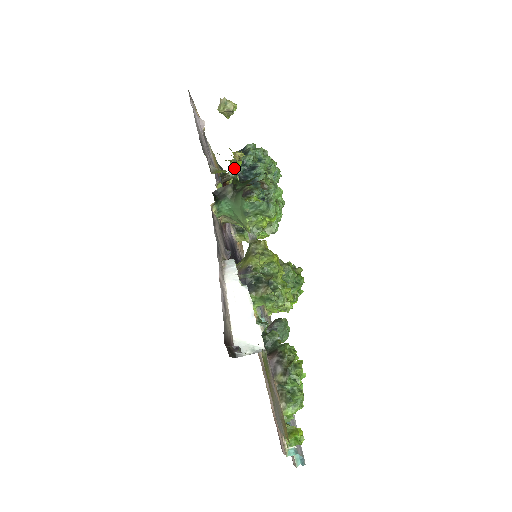
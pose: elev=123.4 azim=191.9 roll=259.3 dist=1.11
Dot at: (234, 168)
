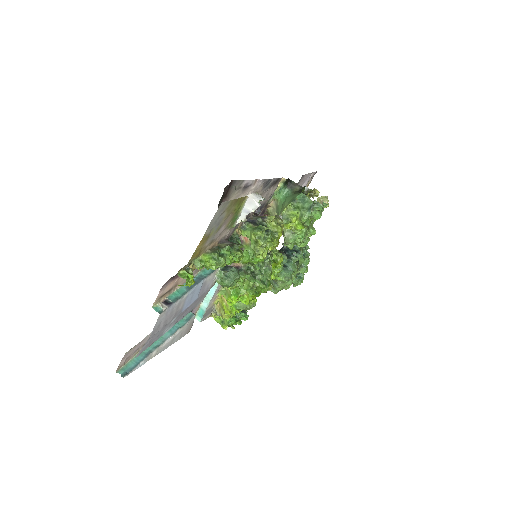
Dot at: (308, 191)
